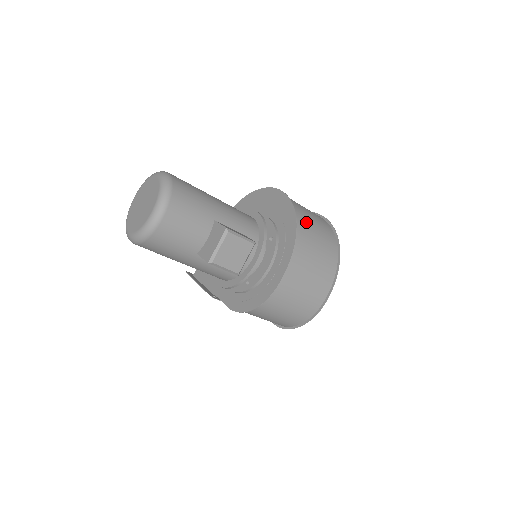
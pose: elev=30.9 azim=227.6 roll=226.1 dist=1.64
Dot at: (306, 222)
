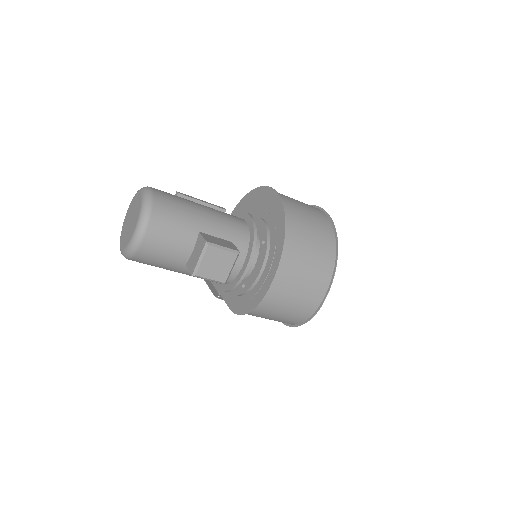
Dot at: (299, 223)
